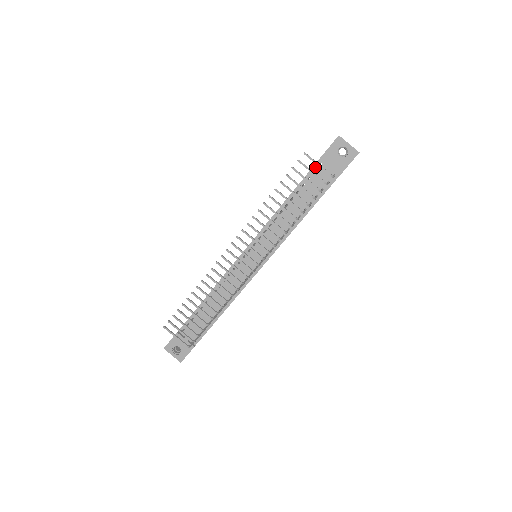
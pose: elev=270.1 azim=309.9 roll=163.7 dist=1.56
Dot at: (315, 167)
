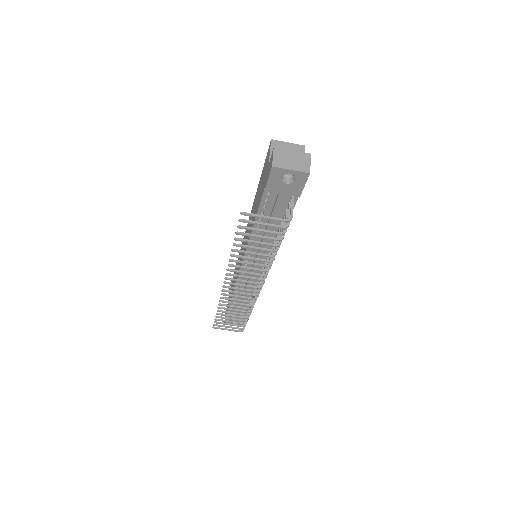
Dot at: (265, 196)
